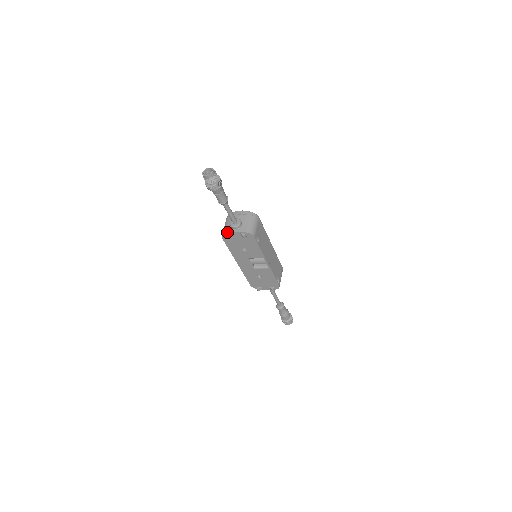
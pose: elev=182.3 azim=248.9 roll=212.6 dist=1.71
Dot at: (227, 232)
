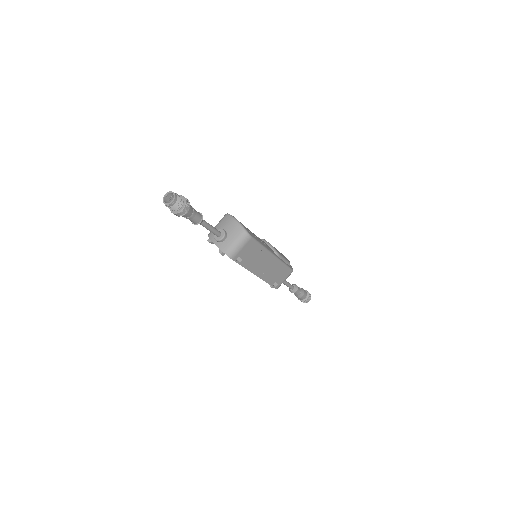
Dot at: (210, 238)
